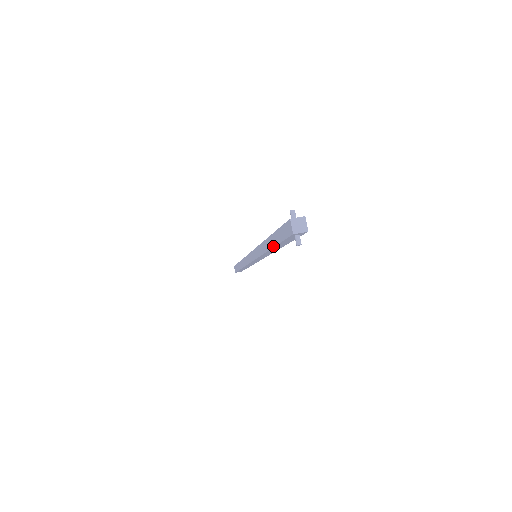
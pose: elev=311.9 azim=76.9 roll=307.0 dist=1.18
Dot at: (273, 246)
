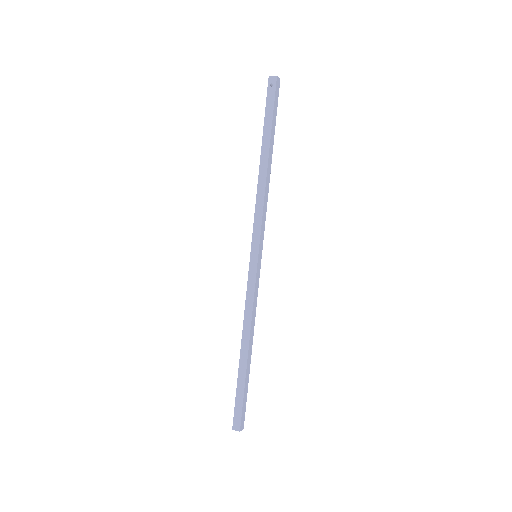
Dot at: (262, 140)
